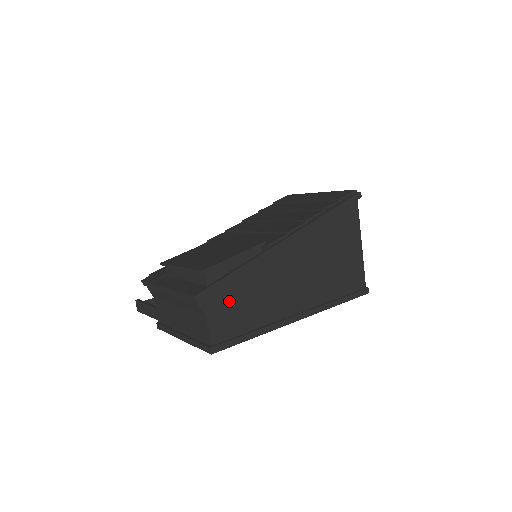
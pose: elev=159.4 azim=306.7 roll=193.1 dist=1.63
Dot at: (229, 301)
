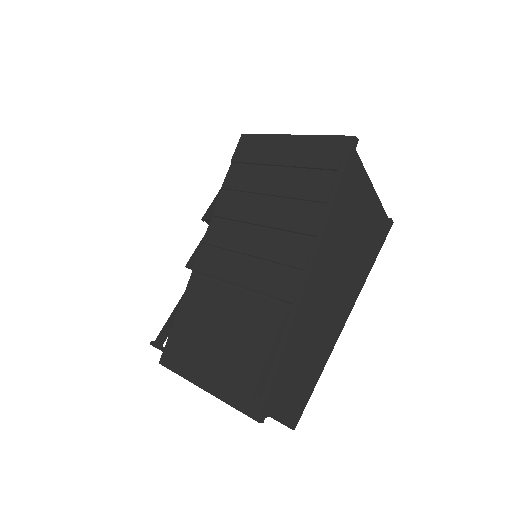
Dot at: (285, 383)
